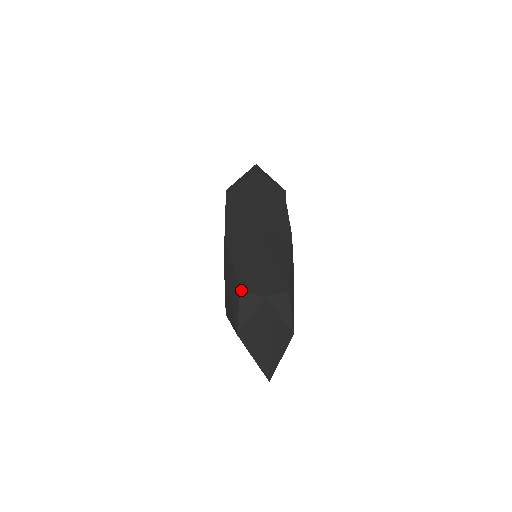
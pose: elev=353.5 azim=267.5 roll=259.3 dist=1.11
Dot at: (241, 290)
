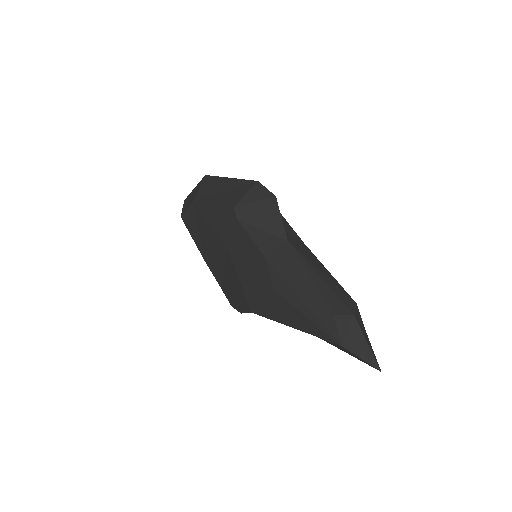
Dot at: (335, 314)
